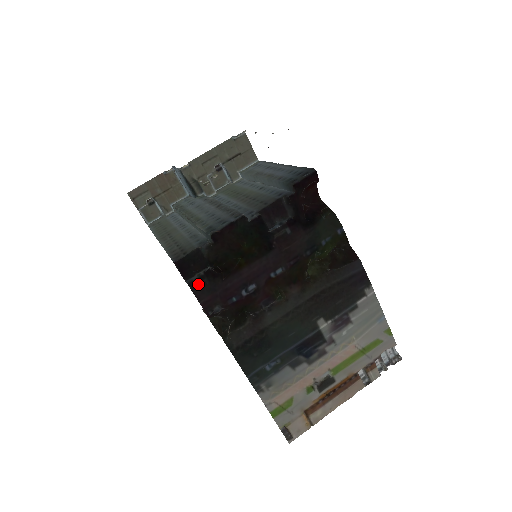
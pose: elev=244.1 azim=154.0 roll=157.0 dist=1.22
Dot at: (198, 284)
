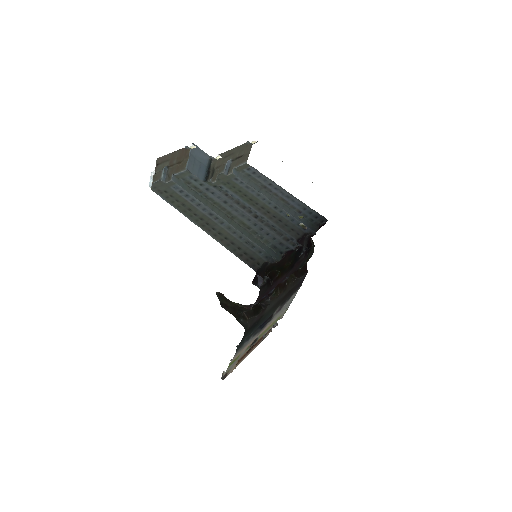
Dot at: (263, 289)
